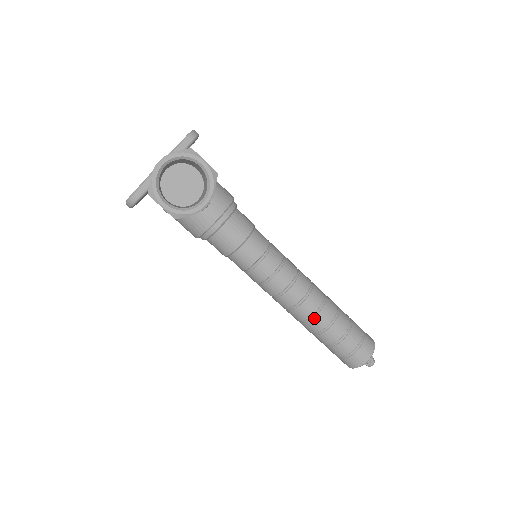
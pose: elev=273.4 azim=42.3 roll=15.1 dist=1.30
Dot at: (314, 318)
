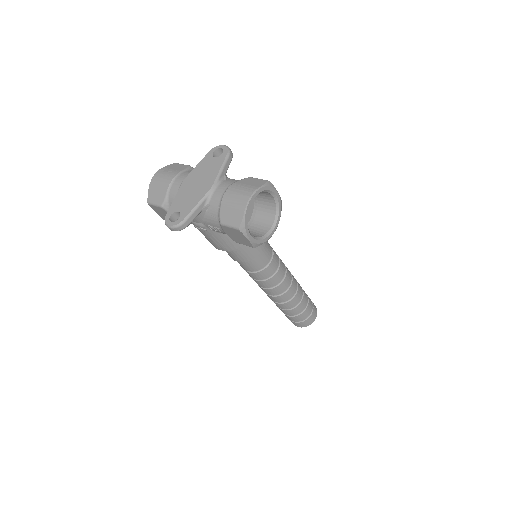
Dot at: (293, 299)
